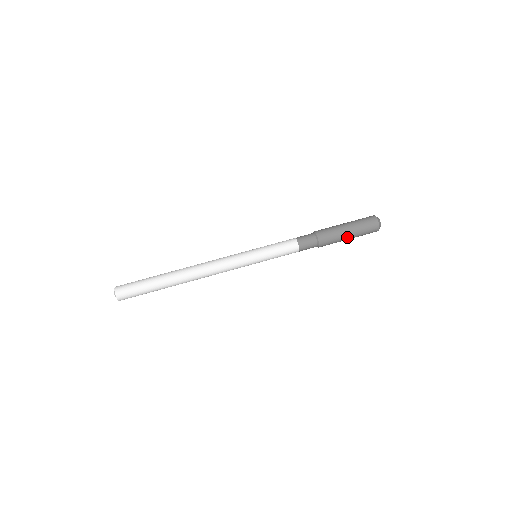
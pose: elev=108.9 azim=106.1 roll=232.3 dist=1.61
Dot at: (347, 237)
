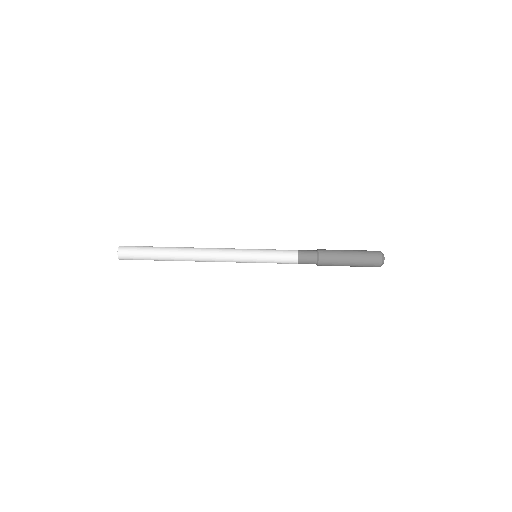
Dot at: (348, 261)
